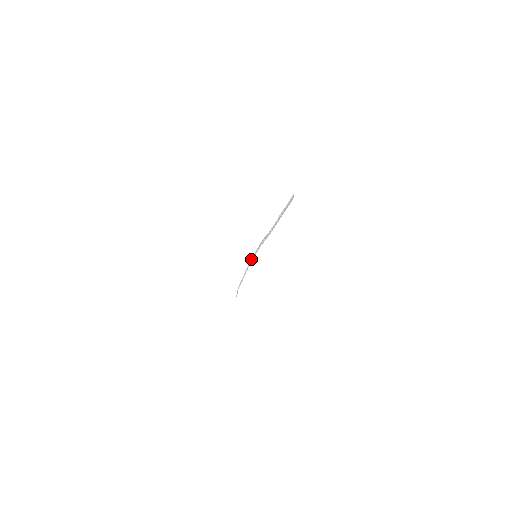
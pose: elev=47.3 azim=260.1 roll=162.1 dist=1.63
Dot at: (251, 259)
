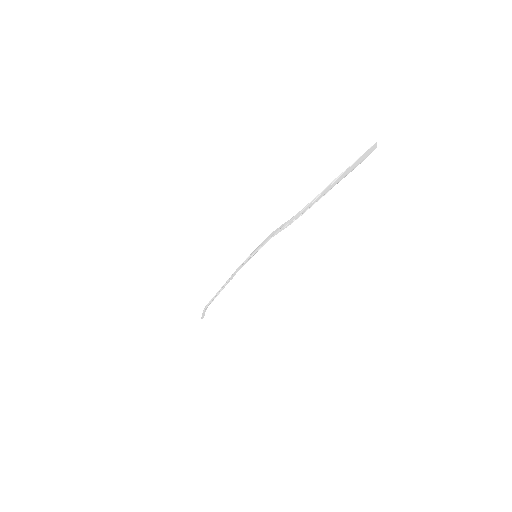
Dot at: (243, 262)
